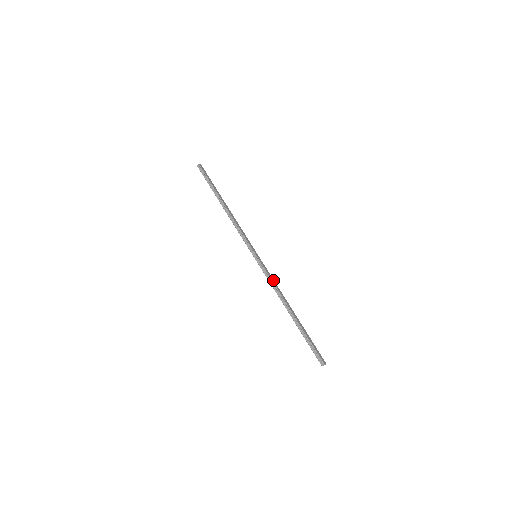
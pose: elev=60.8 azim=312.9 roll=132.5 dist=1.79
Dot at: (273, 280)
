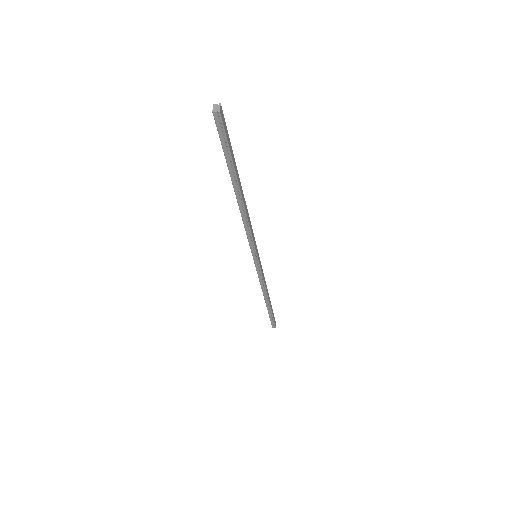
Dot at: occluded
